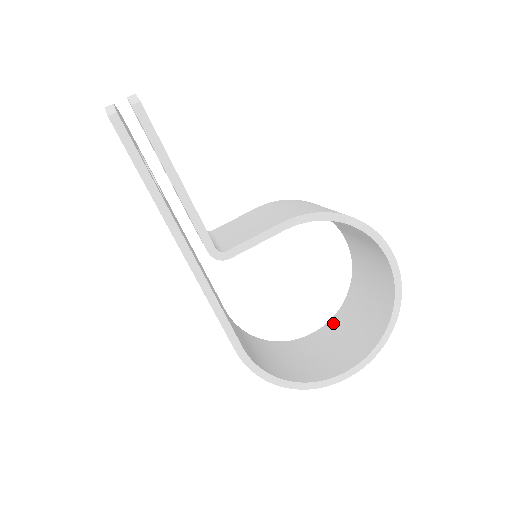
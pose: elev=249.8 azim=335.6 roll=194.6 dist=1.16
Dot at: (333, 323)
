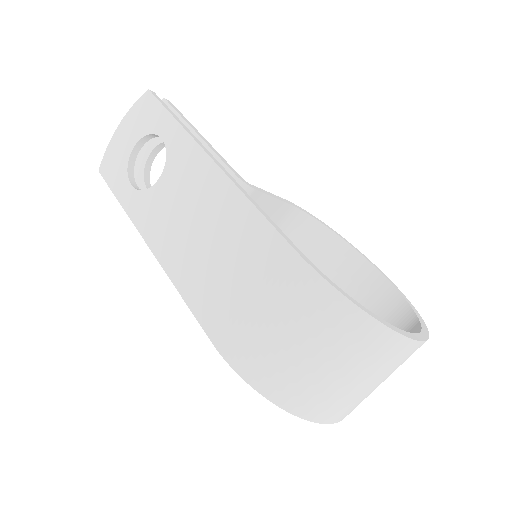
Dot at: occluded
